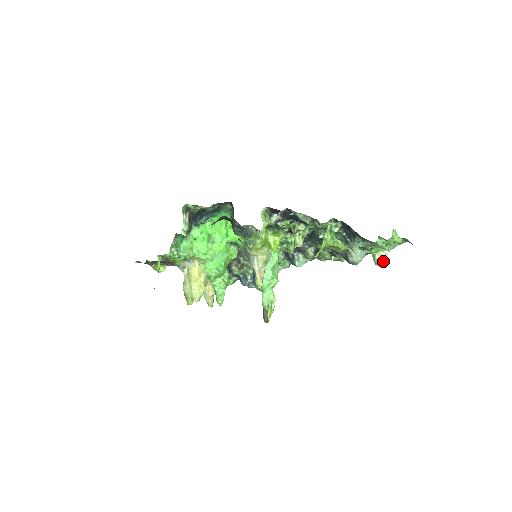
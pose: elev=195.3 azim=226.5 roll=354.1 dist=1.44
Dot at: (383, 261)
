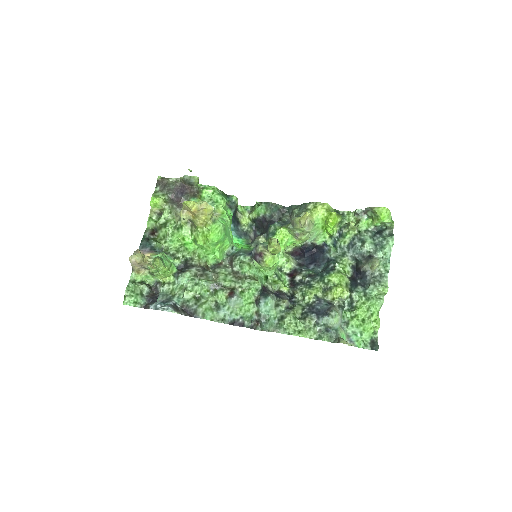
Dot at: (348, 344)
